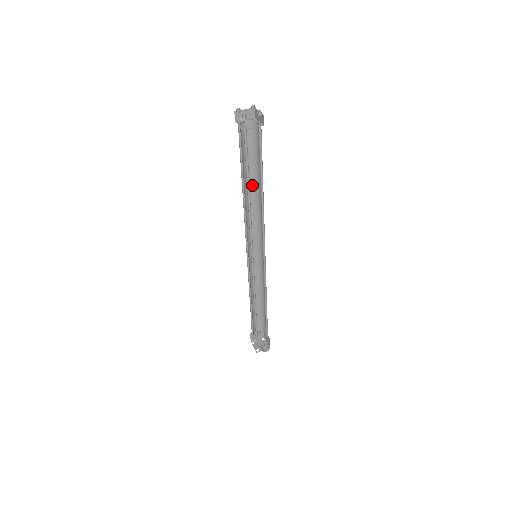
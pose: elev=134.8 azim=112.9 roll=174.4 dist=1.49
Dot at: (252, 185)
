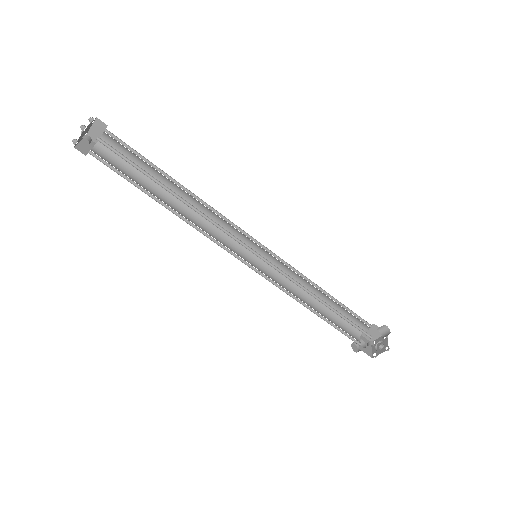
Dot at: (168, 200)
